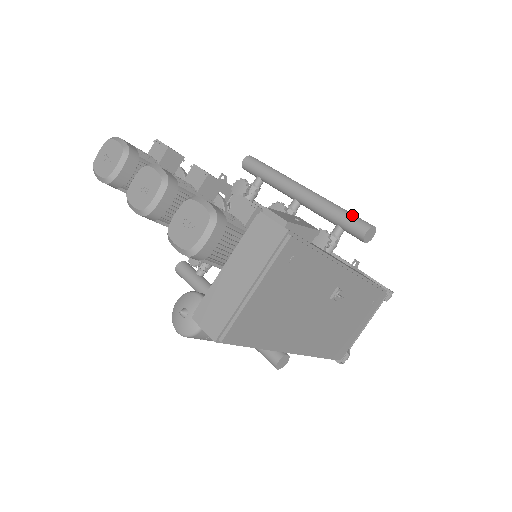
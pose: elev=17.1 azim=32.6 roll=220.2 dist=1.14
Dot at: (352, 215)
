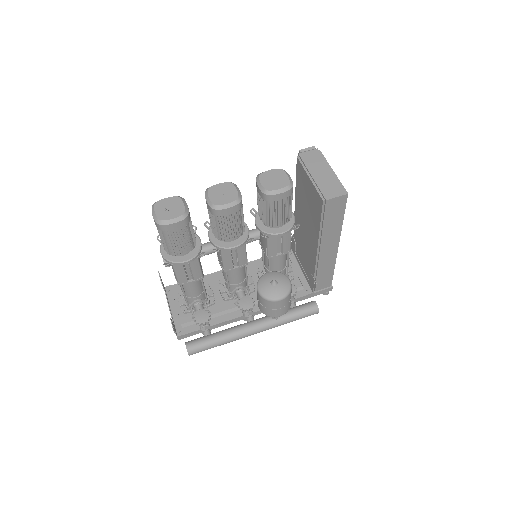
Dot at: occluded
